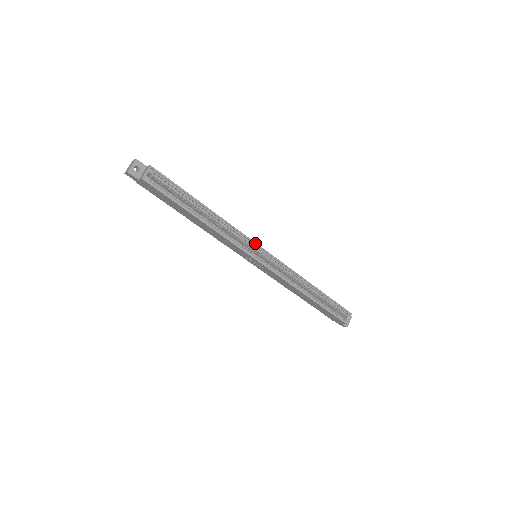
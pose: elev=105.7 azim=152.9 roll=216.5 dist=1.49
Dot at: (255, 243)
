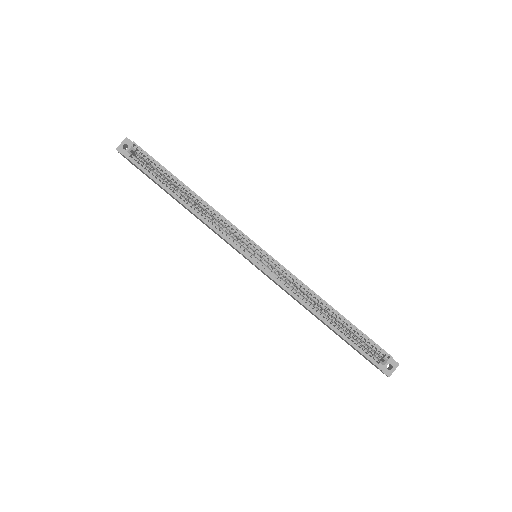
Dot at: (247, 237)
